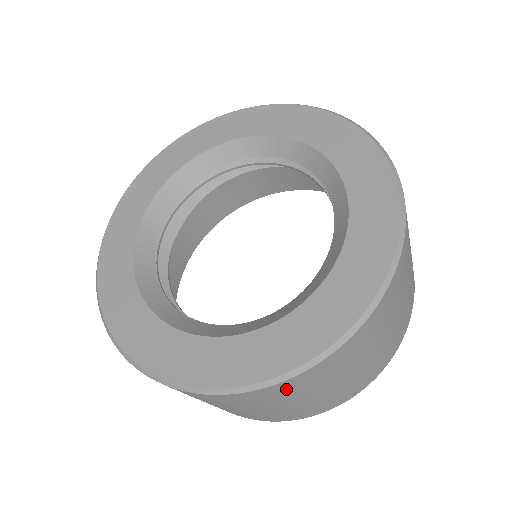
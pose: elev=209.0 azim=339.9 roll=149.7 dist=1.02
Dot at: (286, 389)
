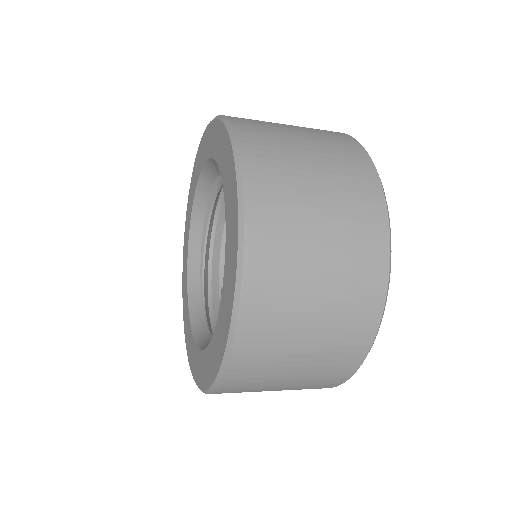
Dot at: occluded
